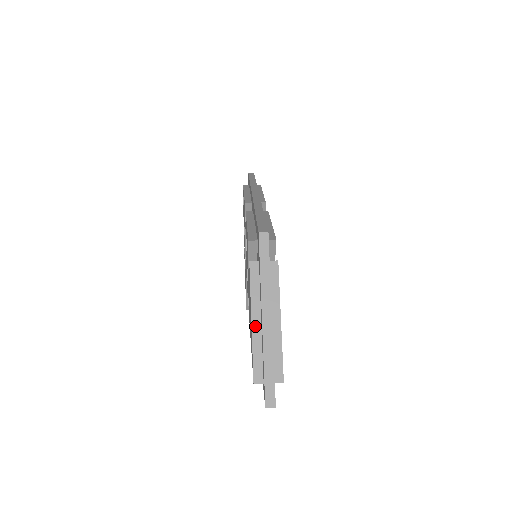
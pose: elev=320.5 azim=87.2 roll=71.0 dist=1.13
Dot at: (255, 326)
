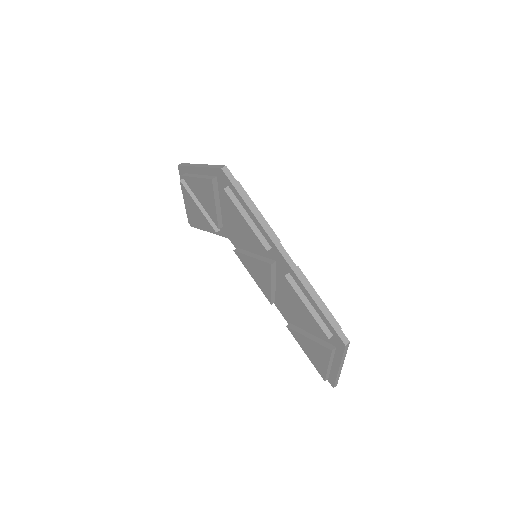
Dot at: (329, 367)
